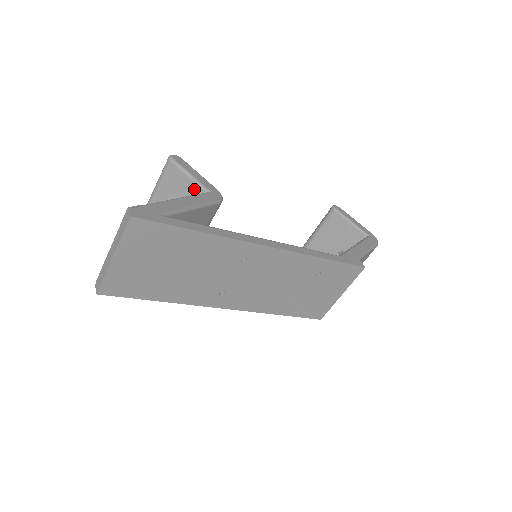
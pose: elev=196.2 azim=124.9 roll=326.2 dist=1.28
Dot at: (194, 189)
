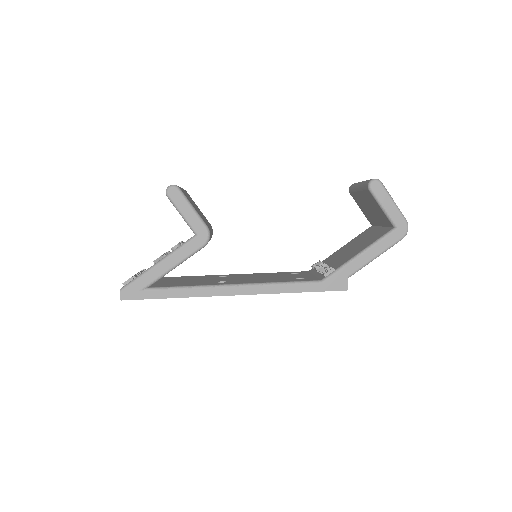
Dot at: occluded
